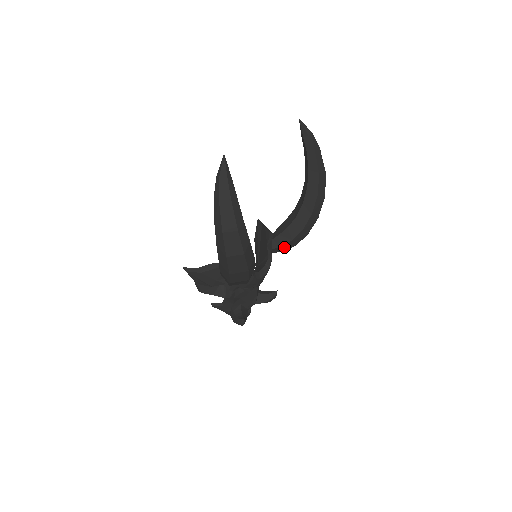
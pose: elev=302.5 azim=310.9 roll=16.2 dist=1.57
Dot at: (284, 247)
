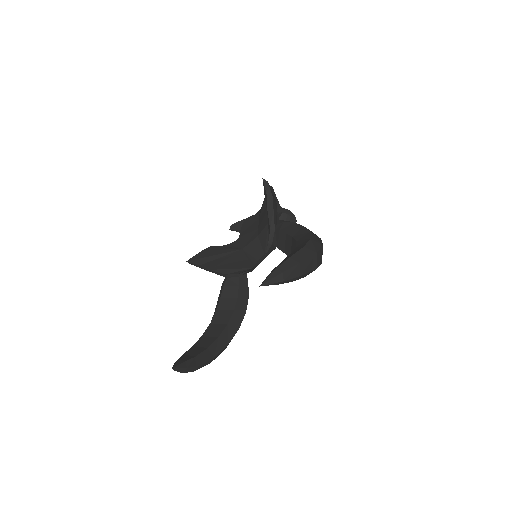
Dot at: occluded
